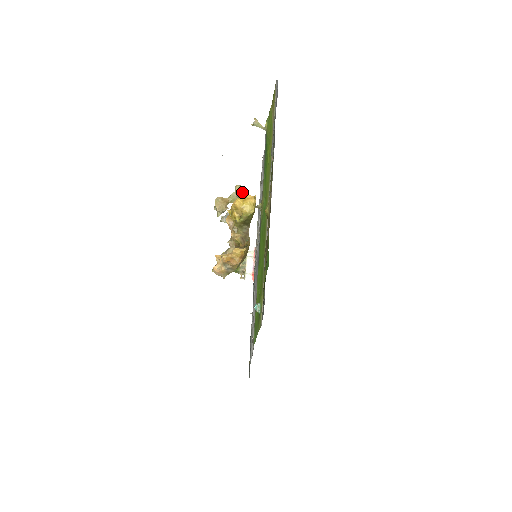
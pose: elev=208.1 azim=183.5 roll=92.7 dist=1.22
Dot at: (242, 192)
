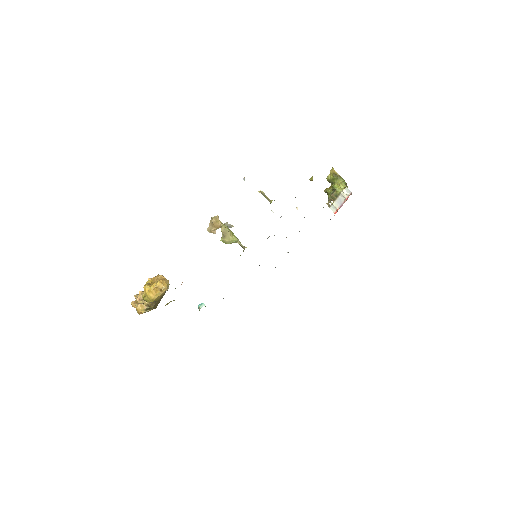
Dot at: (225, 235)
